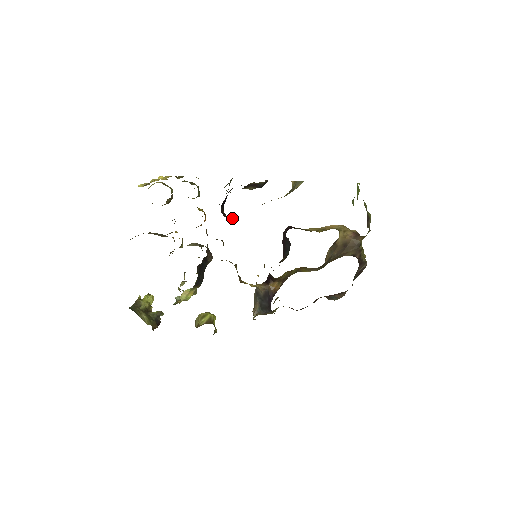
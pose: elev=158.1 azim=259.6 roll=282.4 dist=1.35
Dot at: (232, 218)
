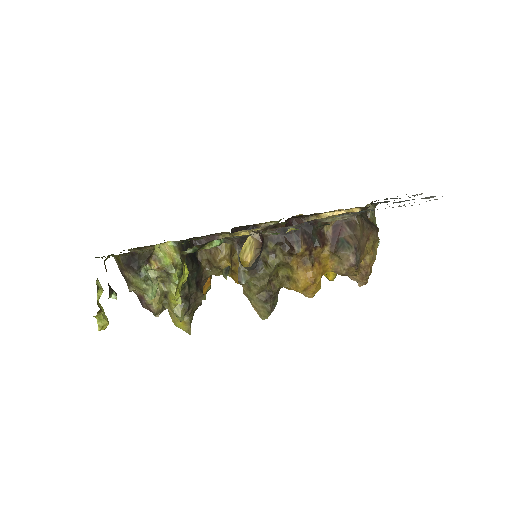
Dot at: occluded
